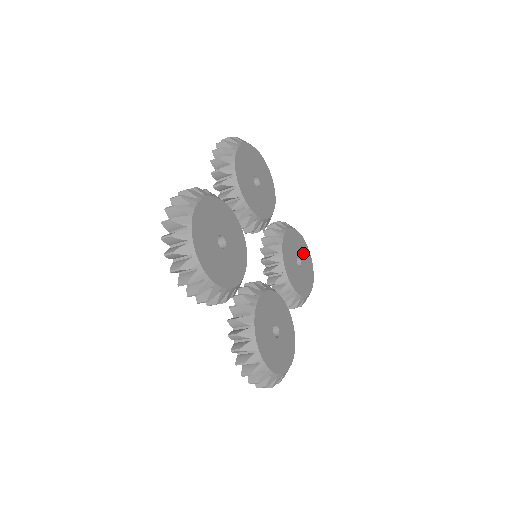
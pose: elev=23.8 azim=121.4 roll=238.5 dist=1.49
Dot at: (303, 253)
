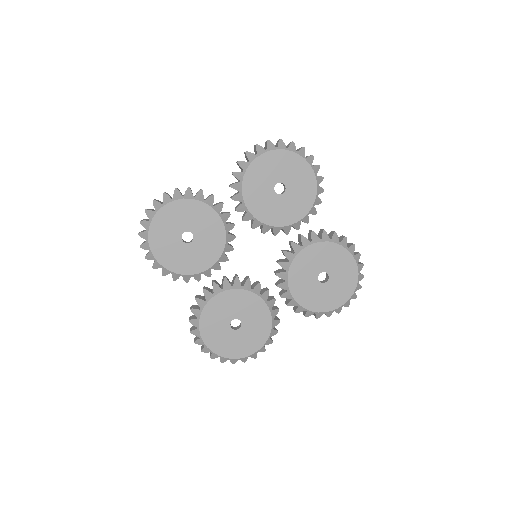
Dot at: (341, 271)
